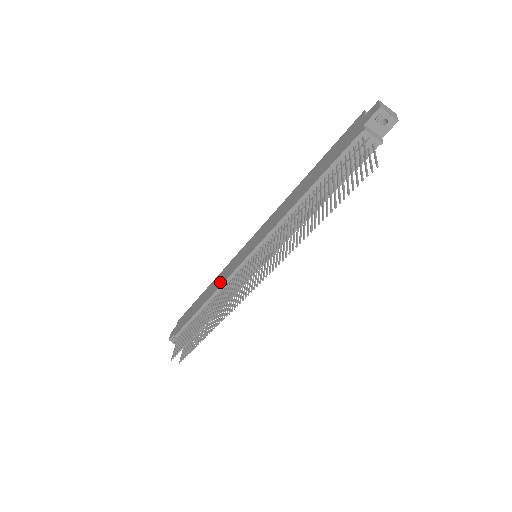
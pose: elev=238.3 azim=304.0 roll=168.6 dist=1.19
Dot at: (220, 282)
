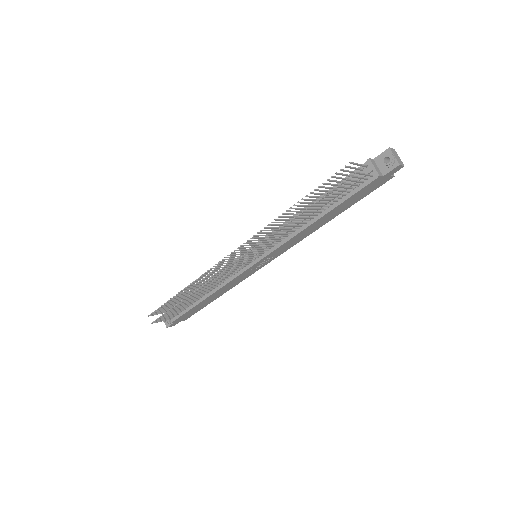
Dot at: occluded
